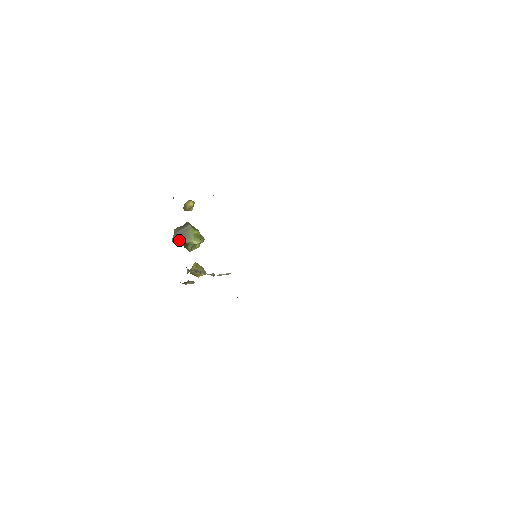
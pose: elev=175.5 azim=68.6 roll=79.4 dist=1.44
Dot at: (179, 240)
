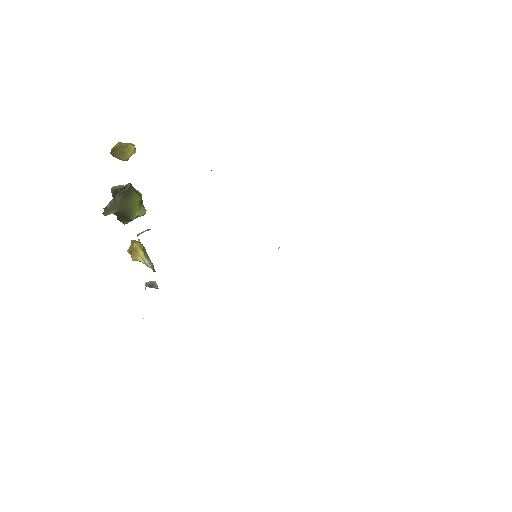
Dot at: (116, 213)
